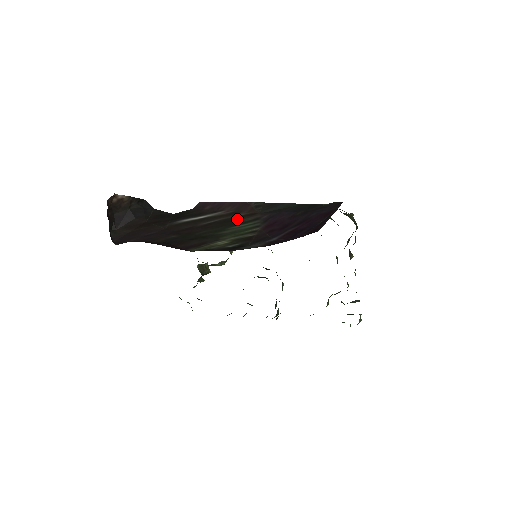
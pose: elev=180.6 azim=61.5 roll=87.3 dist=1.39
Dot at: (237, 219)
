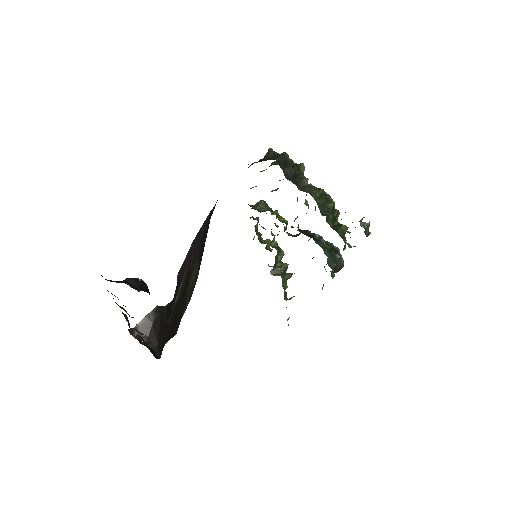
Dot at: (190, 271)
